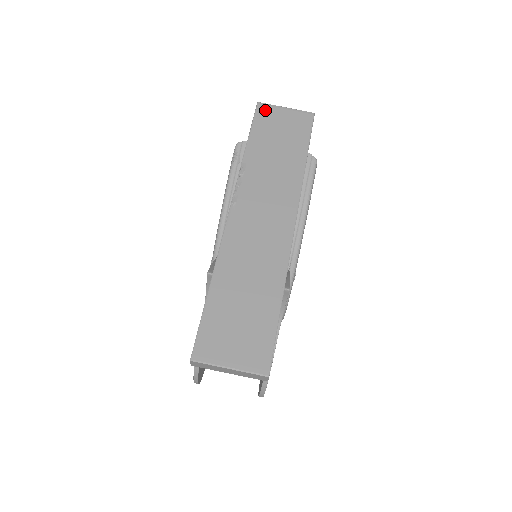
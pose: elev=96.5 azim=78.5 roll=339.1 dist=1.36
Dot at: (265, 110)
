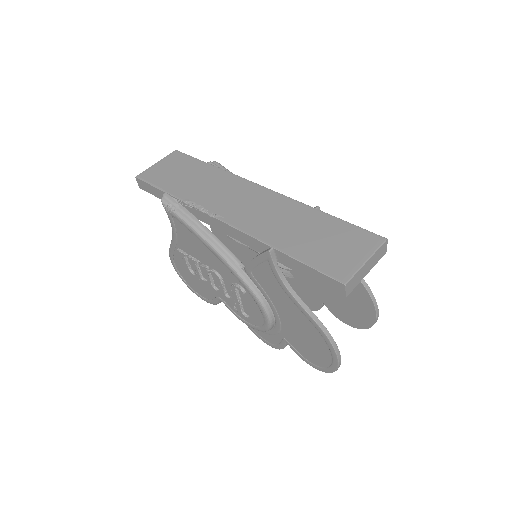
Dot at: (147, 174)
